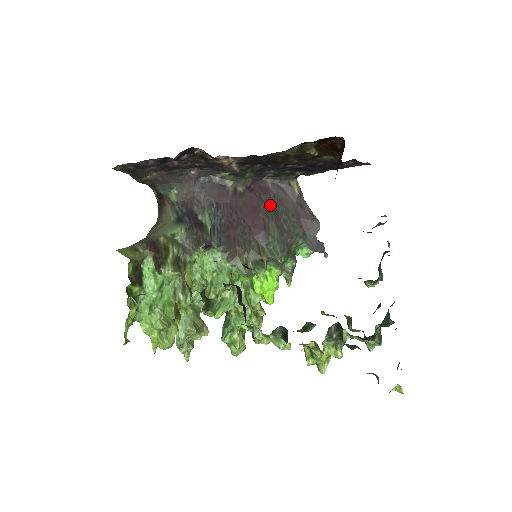
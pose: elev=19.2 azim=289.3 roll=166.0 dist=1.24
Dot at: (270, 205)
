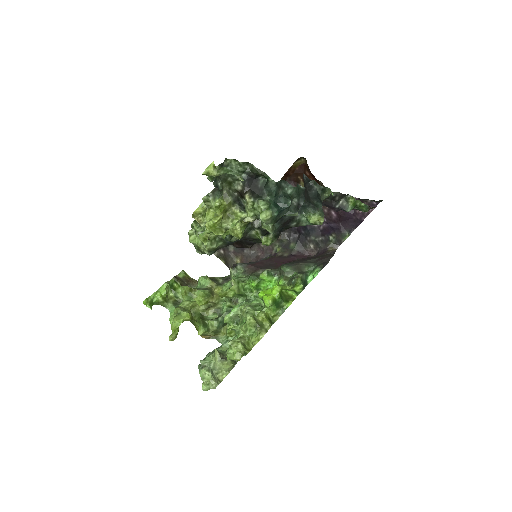
Dot at: (304, 259)
